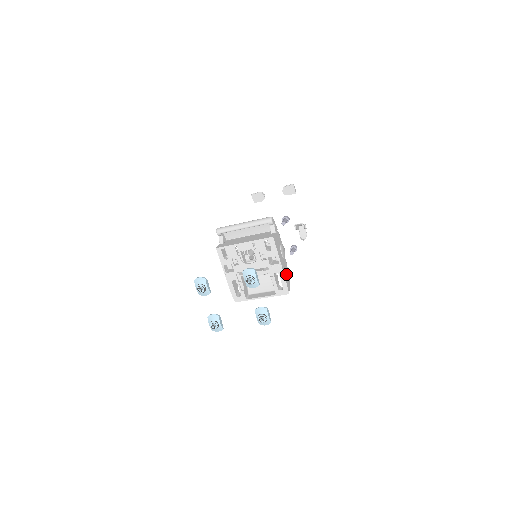
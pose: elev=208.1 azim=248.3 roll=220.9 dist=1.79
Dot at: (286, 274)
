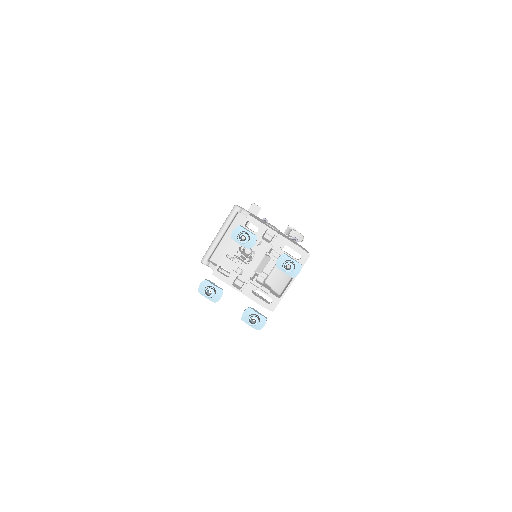
Dot at: (292, 241)
